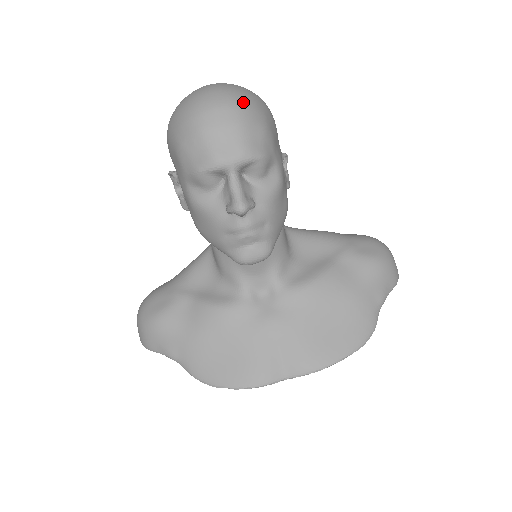
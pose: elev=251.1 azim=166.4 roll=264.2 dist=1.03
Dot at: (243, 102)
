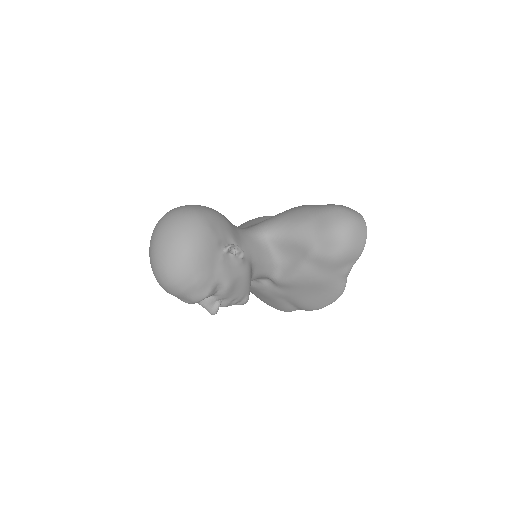
Dot at: (176, 279)
